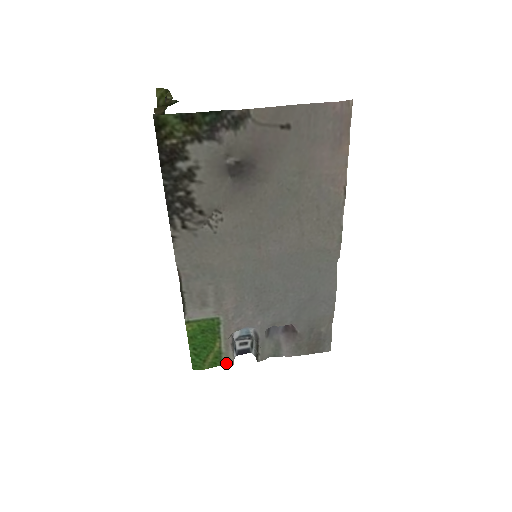
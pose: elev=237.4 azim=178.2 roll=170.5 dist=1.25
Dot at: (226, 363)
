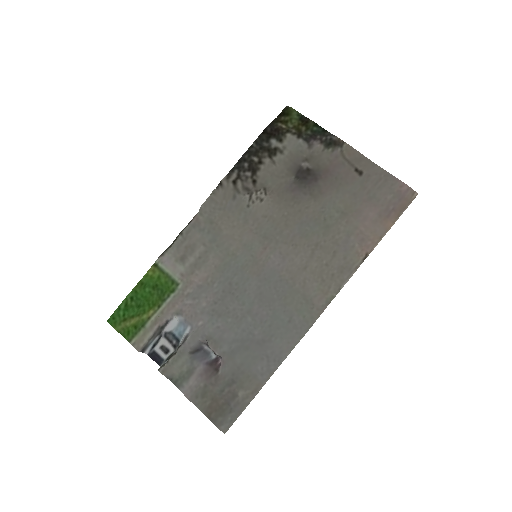
Dot at: (136, 343)
